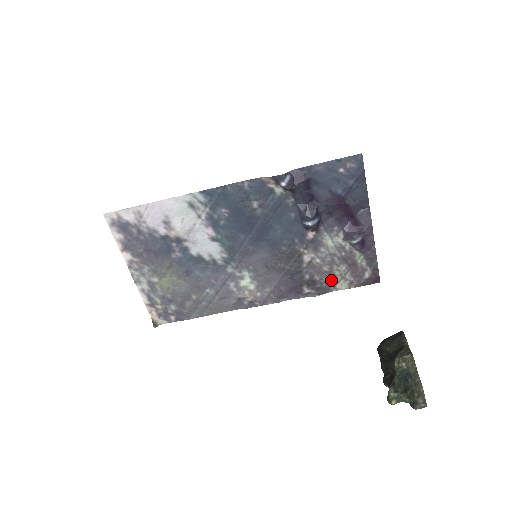
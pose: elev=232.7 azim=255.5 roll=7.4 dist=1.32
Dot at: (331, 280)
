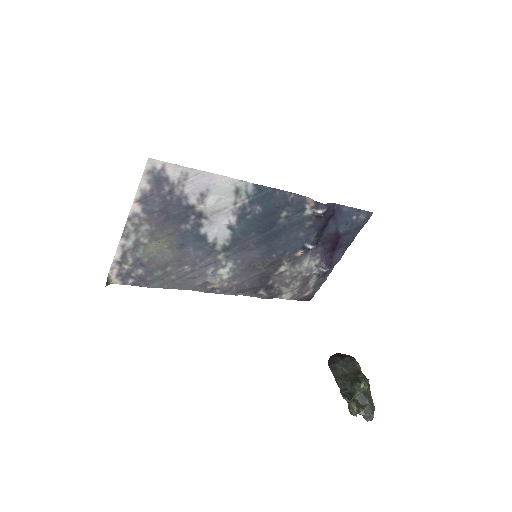
Dot at: (283, 290)
